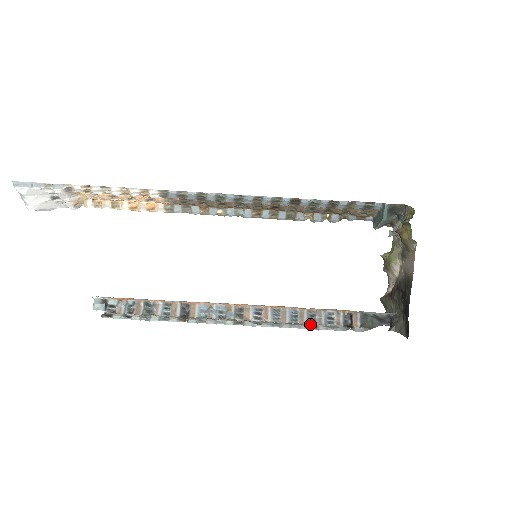
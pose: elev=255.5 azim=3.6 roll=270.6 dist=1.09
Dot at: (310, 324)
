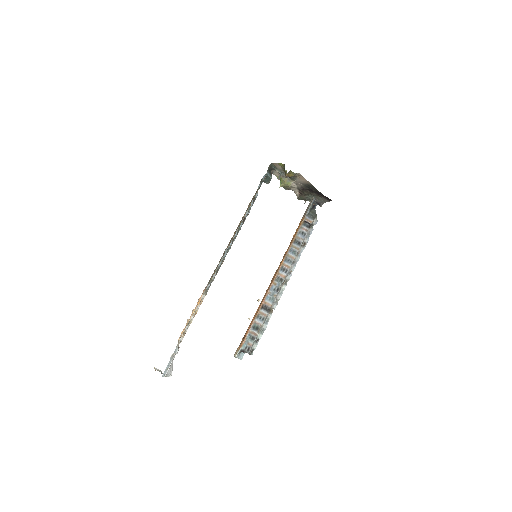
Dot at: (301, 245)
